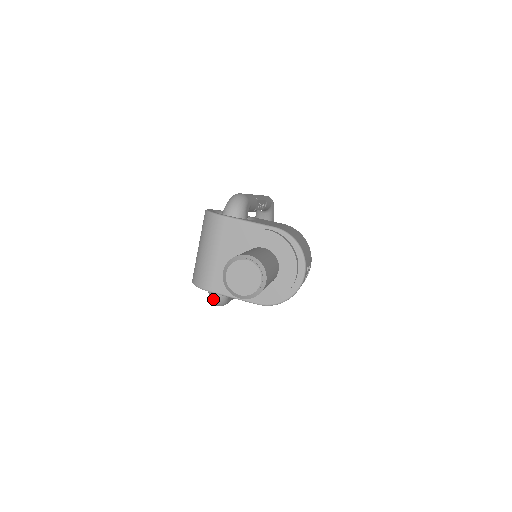
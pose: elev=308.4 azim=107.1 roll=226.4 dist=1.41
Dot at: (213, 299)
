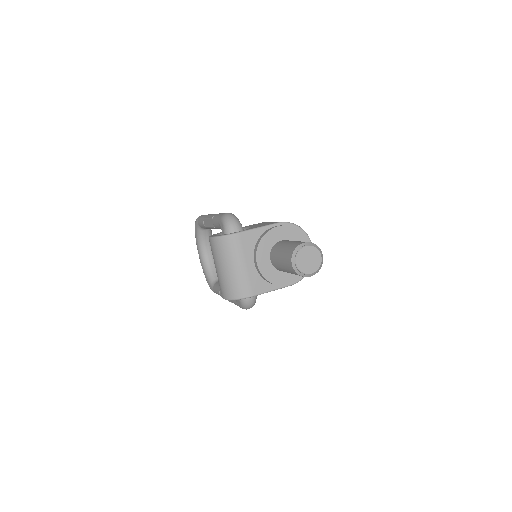
Dot at: (248, 304)
